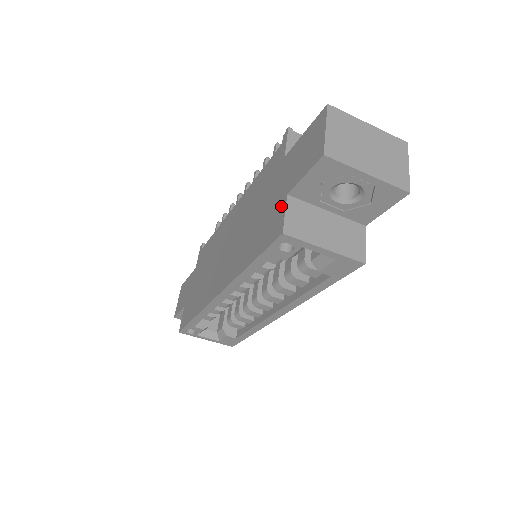
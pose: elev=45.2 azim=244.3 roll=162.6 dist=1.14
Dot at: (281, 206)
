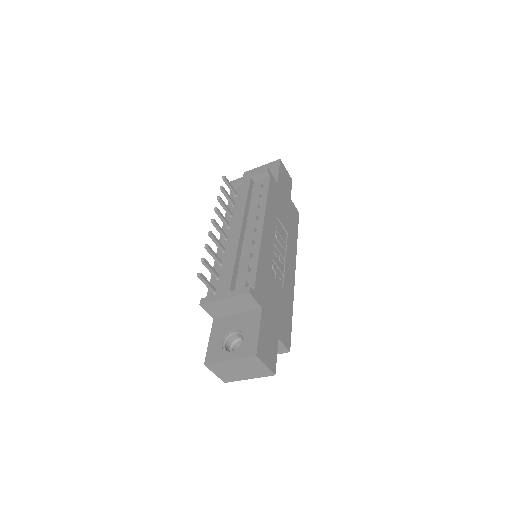
Dot at: occluded
